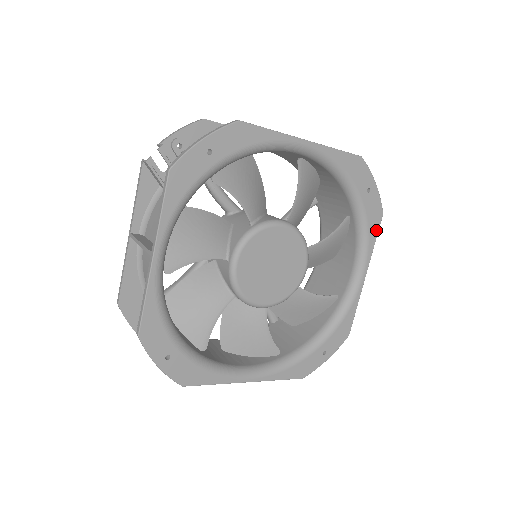
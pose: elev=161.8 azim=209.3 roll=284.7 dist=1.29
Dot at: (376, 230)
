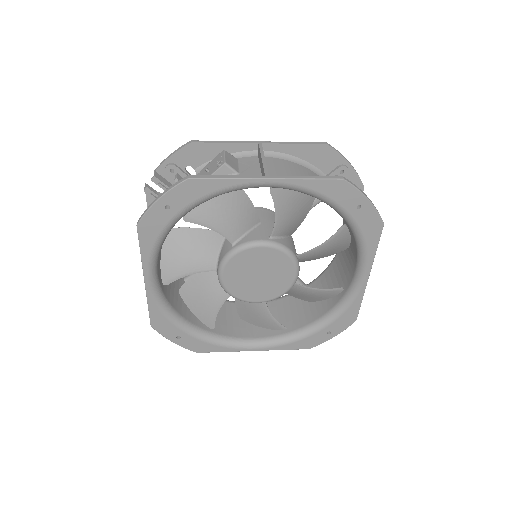
Dot at: (376, 239)
